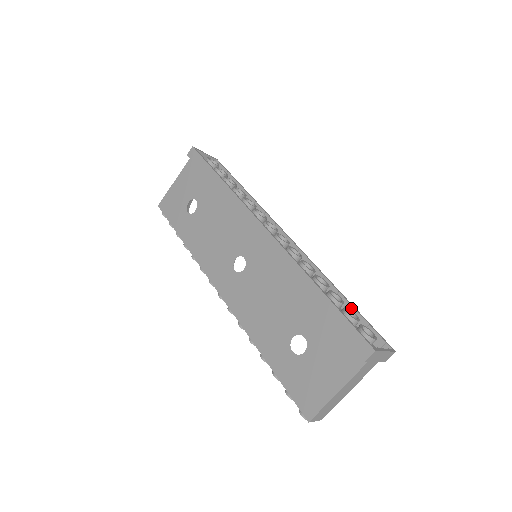
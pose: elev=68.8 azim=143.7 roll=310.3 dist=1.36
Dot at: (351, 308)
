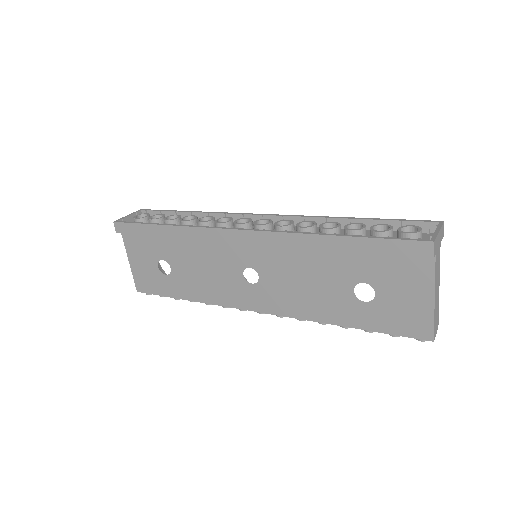
Dot at: (373, 222)
